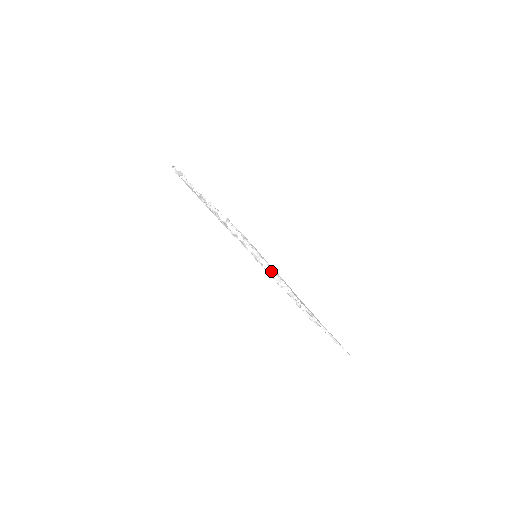
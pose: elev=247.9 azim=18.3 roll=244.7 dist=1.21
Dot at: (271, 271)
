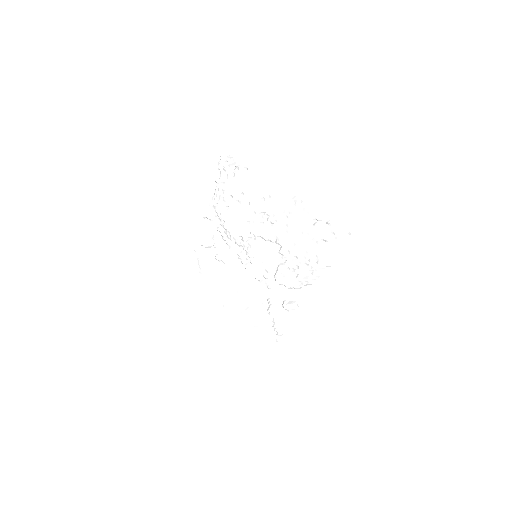
Dot at: (326, 263)
